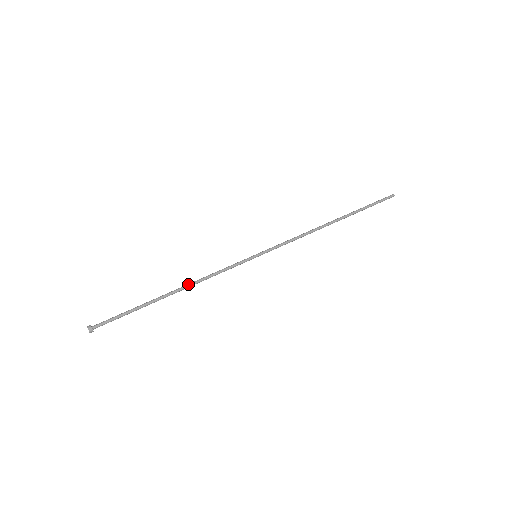
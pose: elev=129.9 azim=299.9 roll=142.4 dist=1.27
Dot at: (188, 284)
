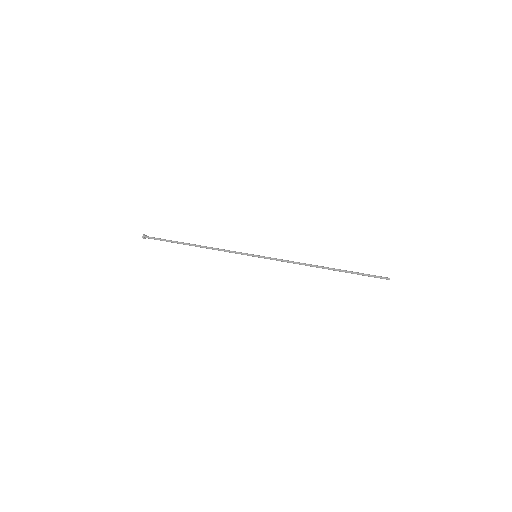
Dot at: (206, 246)
